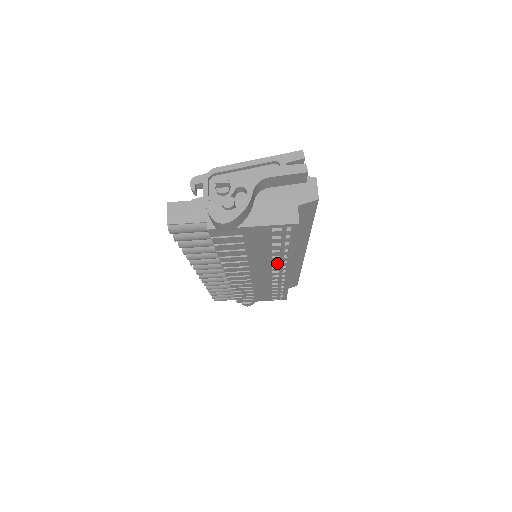
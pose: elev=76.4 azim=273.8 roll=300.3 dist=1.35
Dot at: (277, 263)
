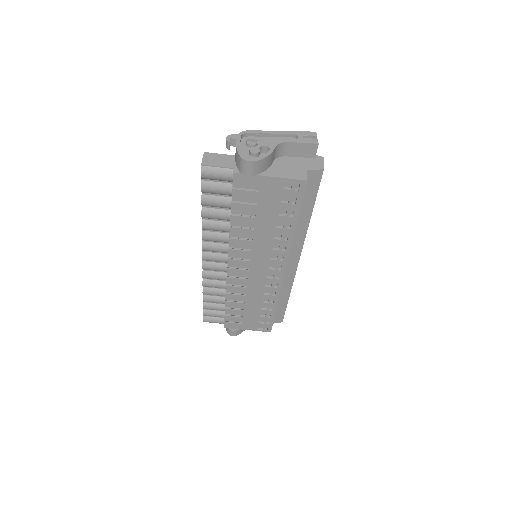
Dot at: (277, 250)
